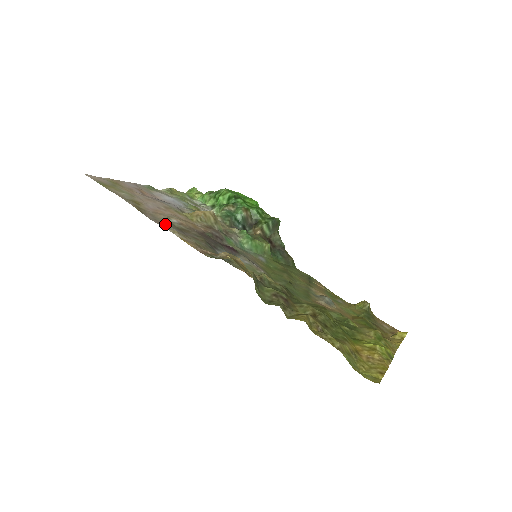
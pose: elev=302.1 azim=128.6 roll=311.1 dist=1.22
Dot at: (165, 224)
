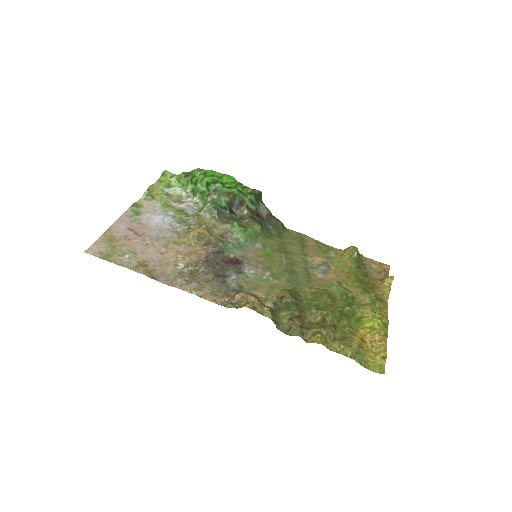
Dot at: (179, 283)
